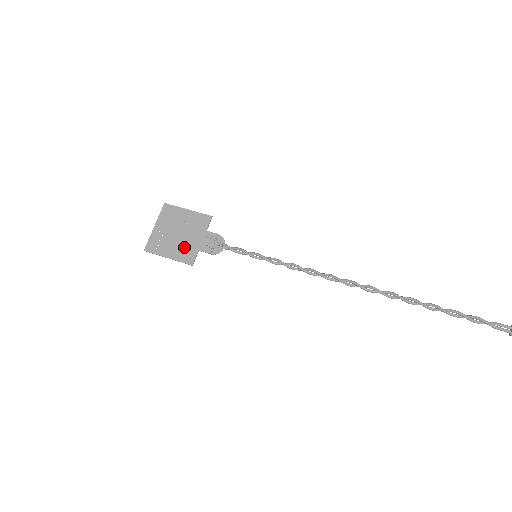
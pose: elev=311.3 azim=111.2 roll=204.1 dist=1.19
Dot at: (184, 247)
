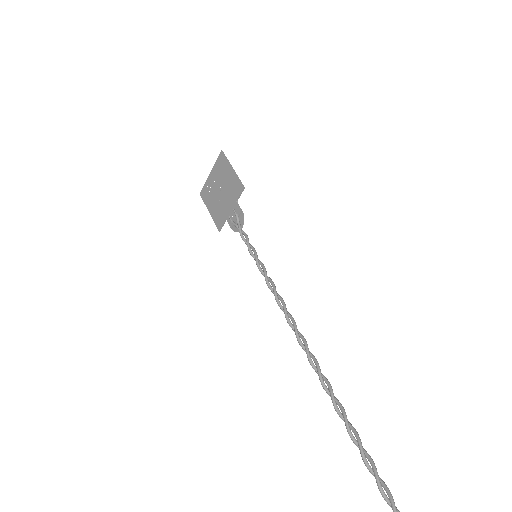
Dot at: (219, 209)
